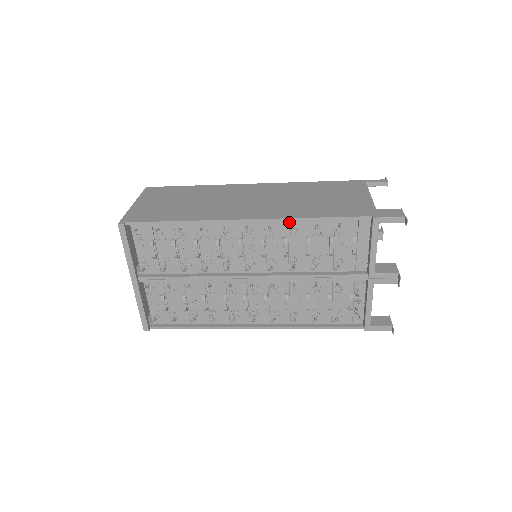
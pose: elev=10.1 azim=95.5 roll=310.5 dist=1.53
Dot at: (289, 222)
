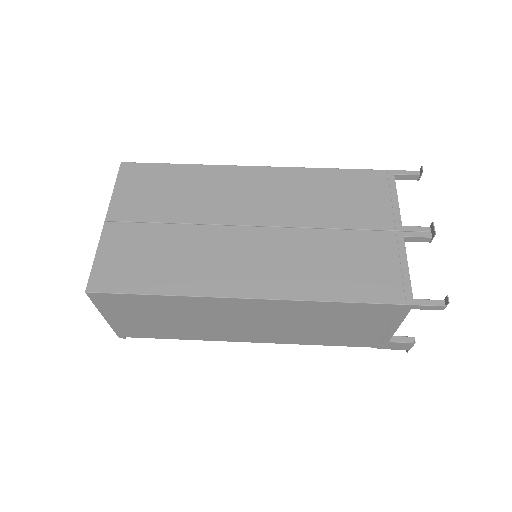
Dot at: occluded
